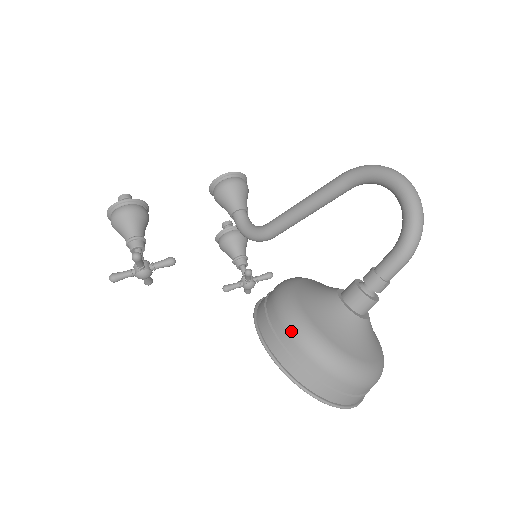
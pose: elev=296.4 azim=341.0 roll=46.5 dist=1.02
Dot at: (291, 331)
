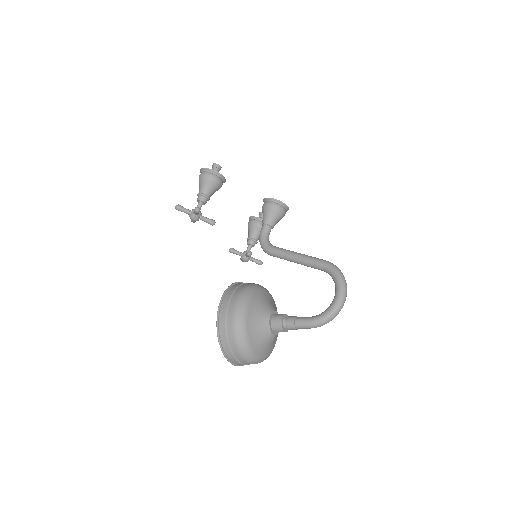
Dot at: (235, 313)
